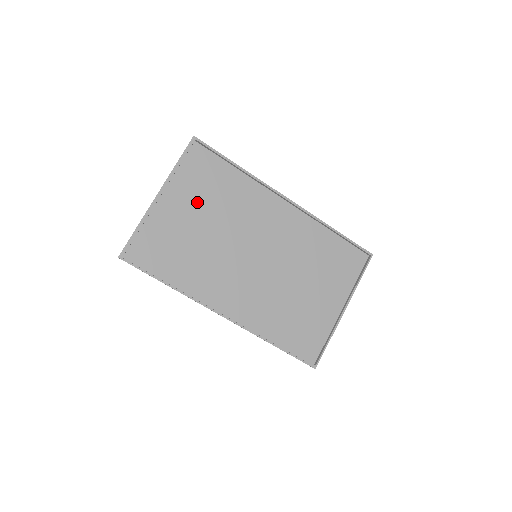
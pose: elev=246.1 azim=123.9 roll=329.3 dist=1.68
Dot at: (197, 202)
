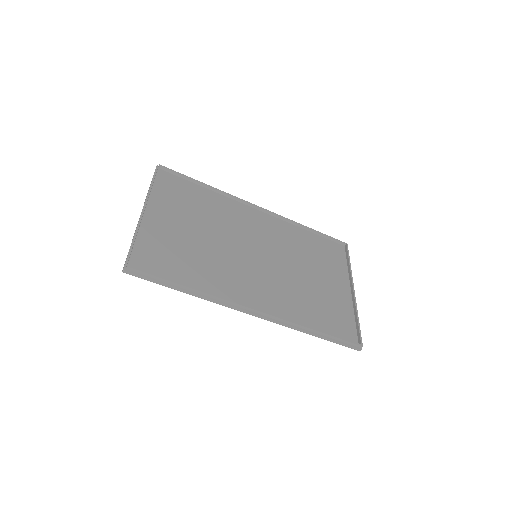
Dot at: (182, 215)
